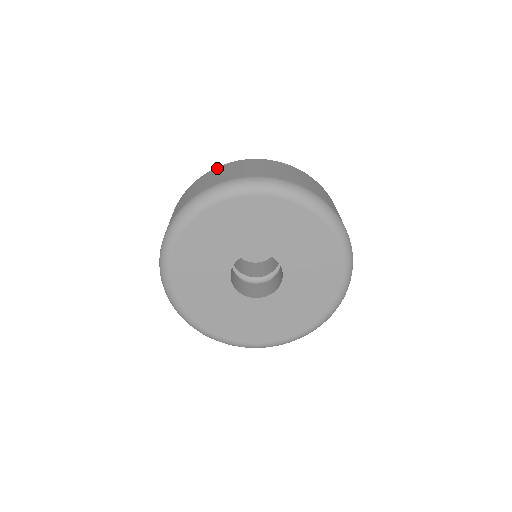
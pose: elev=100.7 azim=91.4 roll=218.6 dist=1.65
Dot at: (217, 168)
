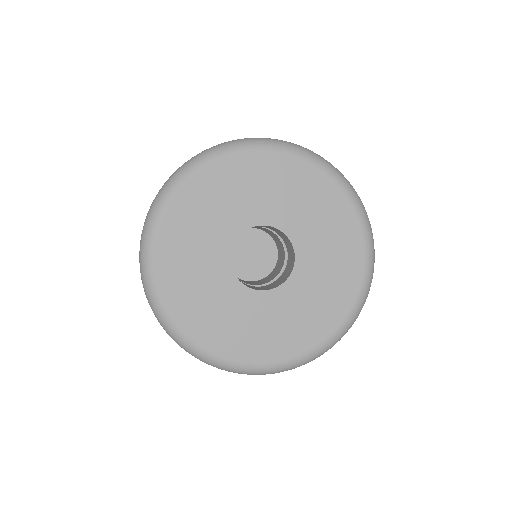
Dot at: occluded
